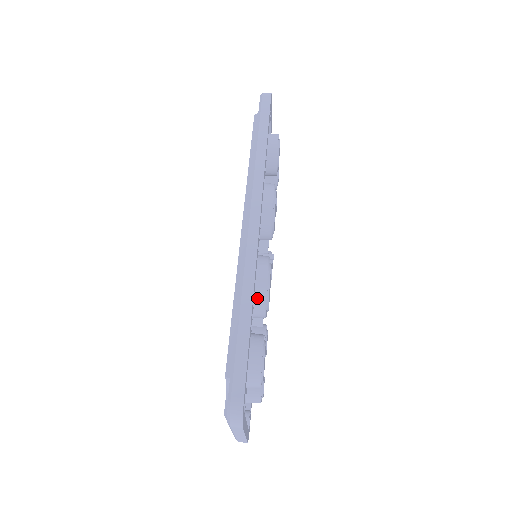
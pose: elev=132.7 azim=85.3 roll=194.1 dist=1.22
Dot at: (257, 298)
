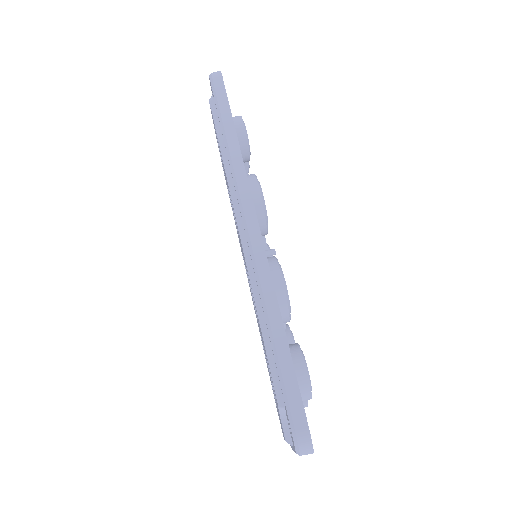
Dot at: (279, 307)
